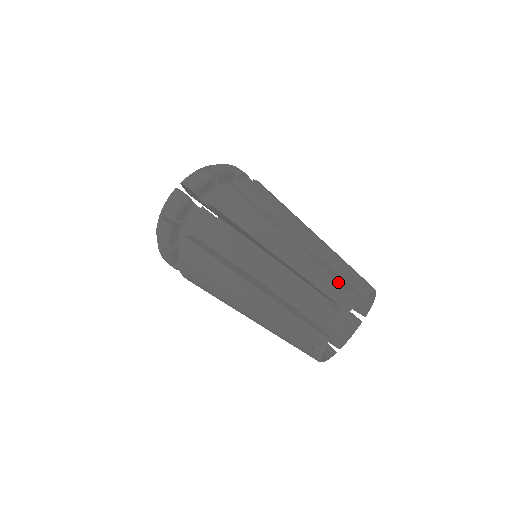
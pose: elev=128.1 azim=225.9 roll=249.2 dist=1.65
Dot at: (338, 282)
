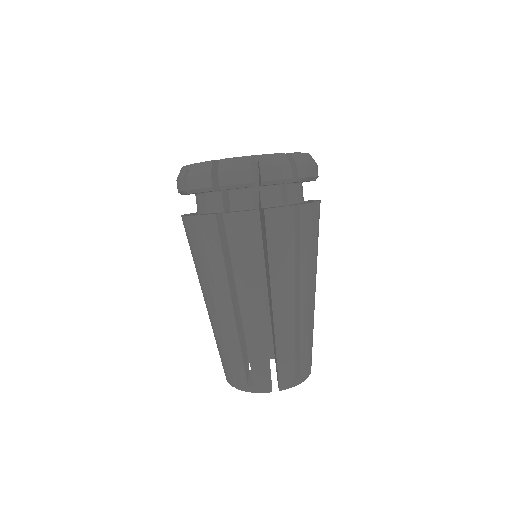
Dot at: occluded
